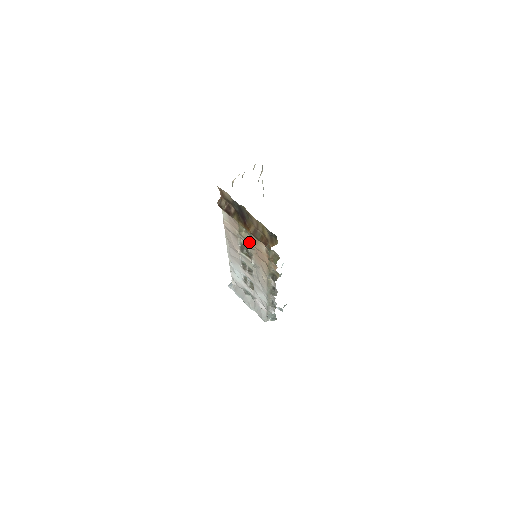
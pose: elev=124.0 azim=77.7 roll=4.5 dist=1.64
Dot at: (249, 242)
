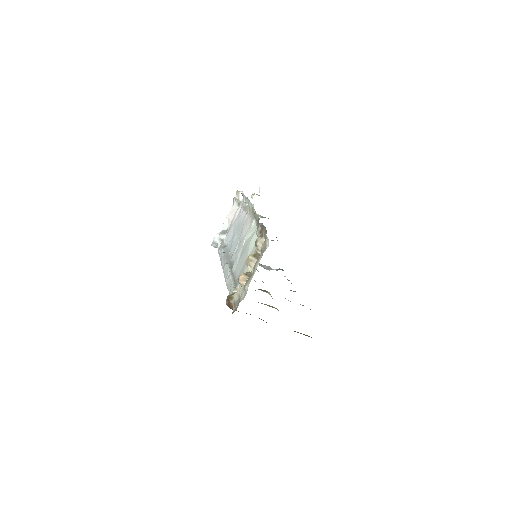
Dot at: occluded
